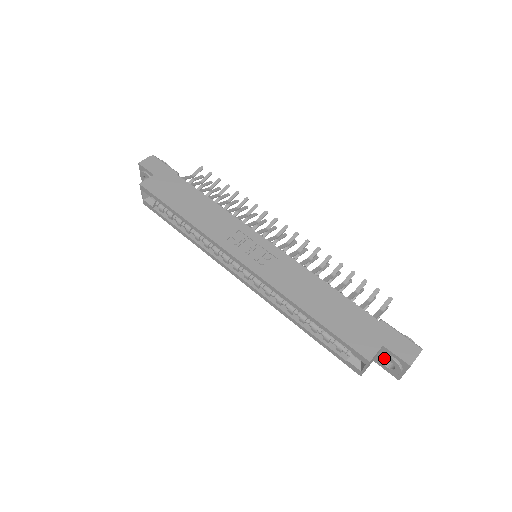
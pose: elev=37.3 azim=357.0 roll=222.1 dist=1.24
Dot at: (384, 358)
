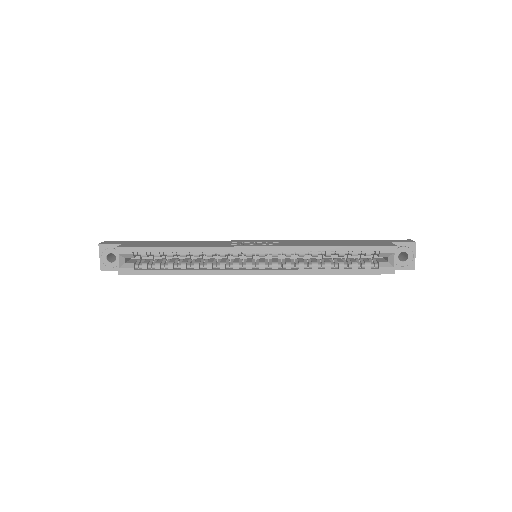
Dot at: (397, 253)
